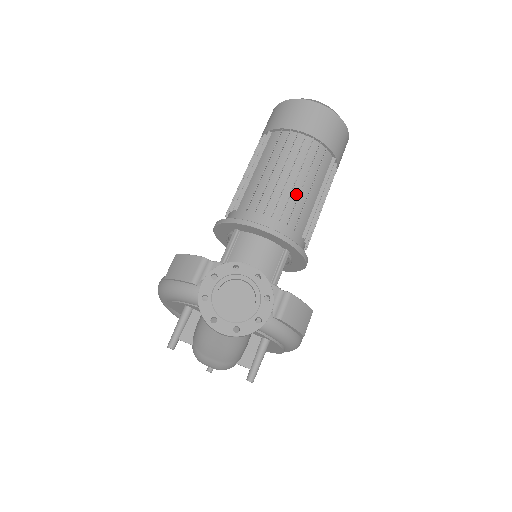
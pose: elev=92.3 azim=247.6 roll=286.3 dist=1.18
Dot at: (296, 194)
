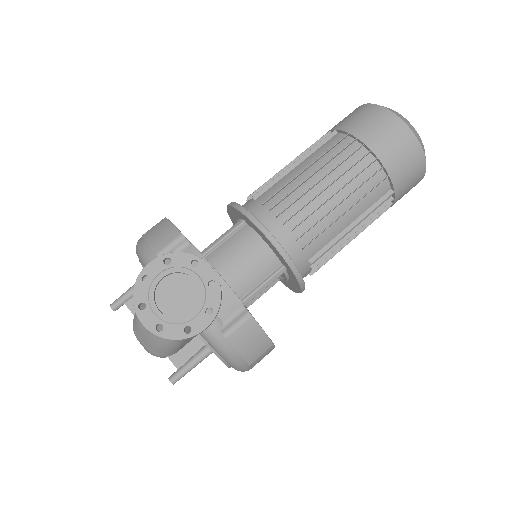
Dot at: (324, 212)
